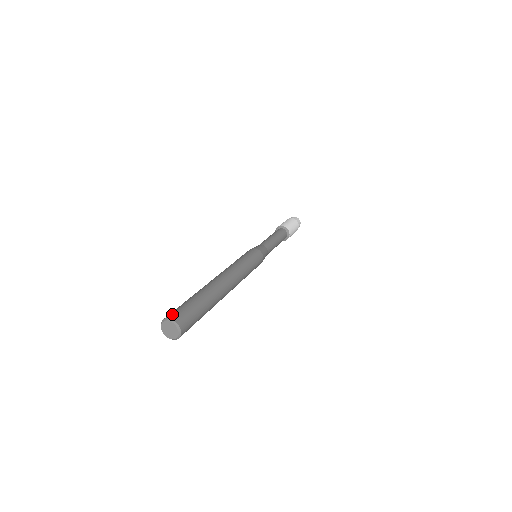
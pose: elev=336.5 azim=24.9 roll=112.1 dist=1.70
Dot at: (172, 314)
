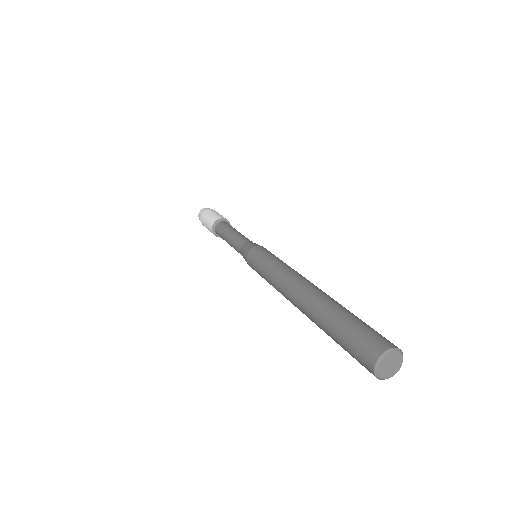
Dot at: (369, 353)
